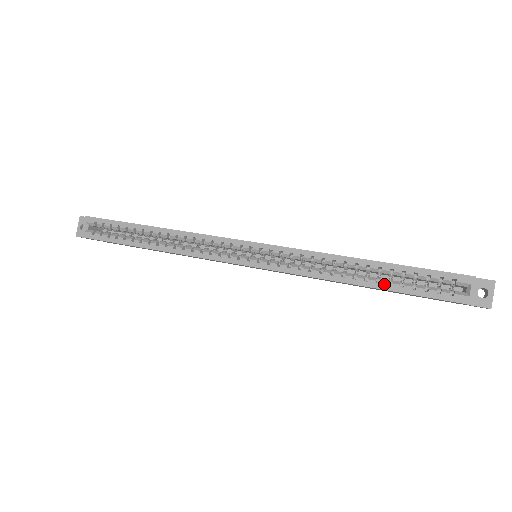
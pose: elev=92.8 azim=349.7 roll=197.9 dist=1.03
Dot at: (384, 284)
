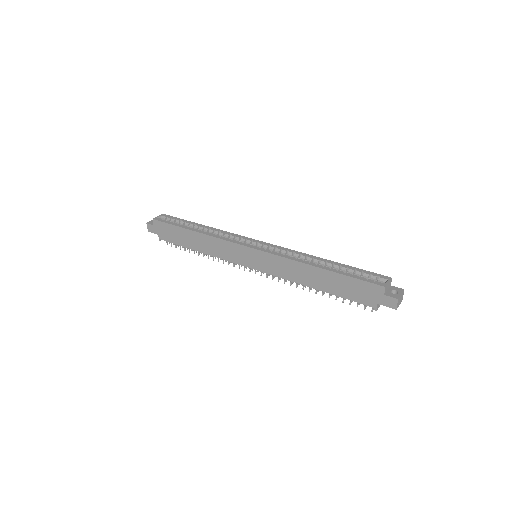
Dot at: (334, 269)
